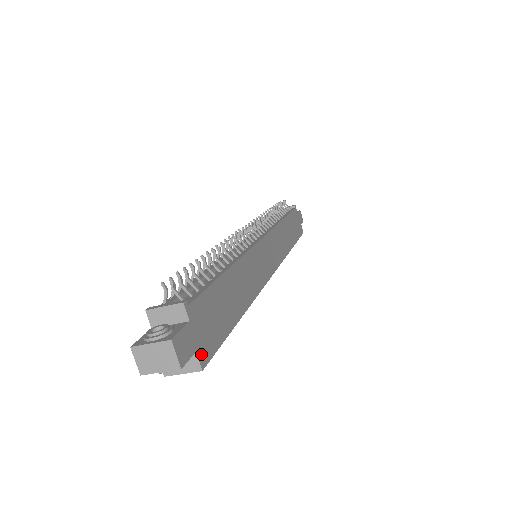
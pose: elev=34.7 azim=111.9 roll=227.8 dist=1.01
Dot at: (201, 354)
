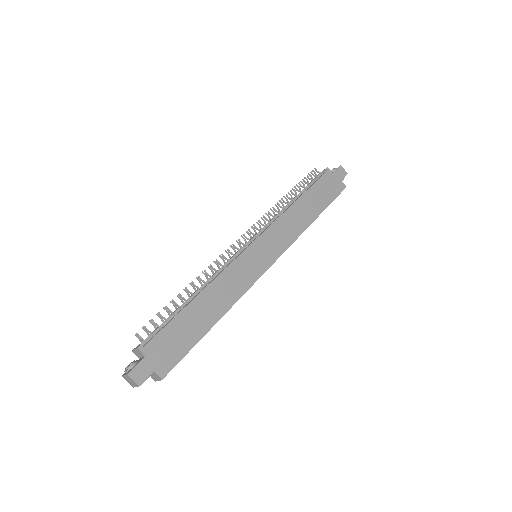
Dot at: (160, 371)
